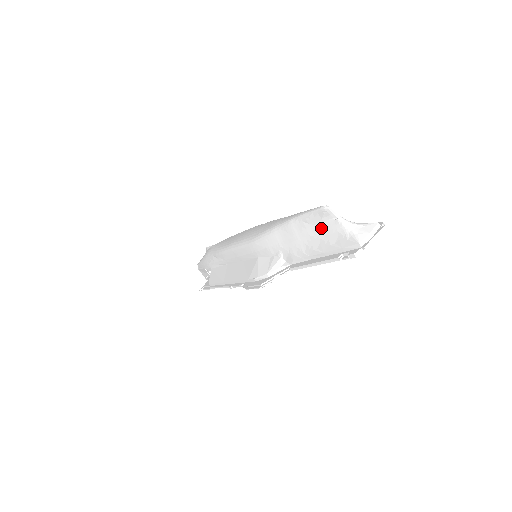
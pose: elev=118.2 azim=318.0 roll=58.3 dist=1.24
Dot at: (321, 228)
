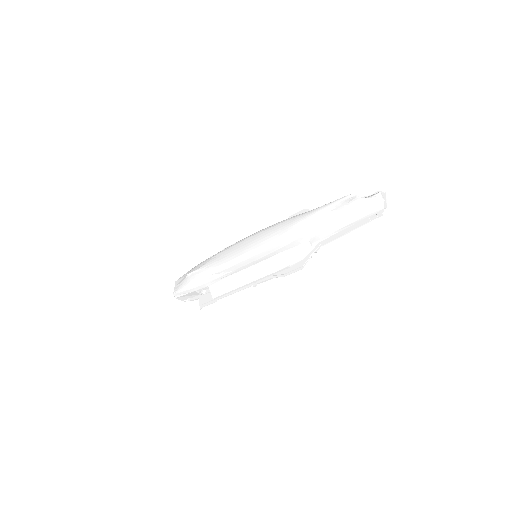
Dot at: (346, 209)
